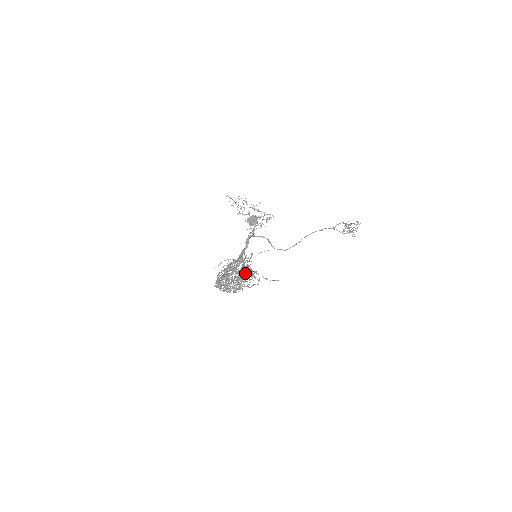
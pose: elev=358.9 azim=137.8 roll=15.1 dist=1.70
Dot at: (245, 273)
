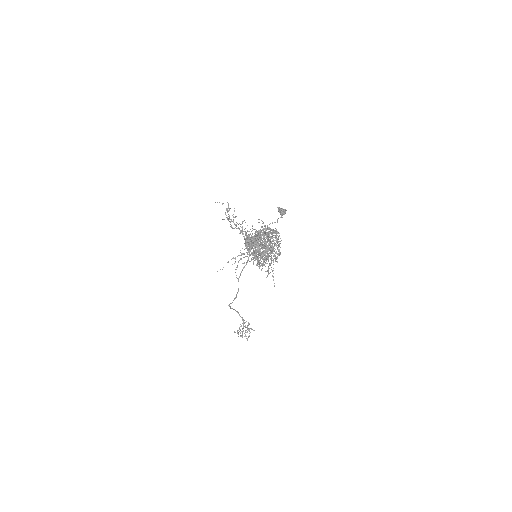
Dot at: (272, 250)
